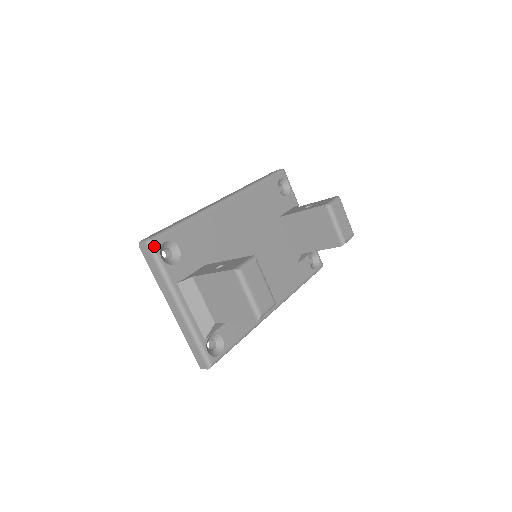
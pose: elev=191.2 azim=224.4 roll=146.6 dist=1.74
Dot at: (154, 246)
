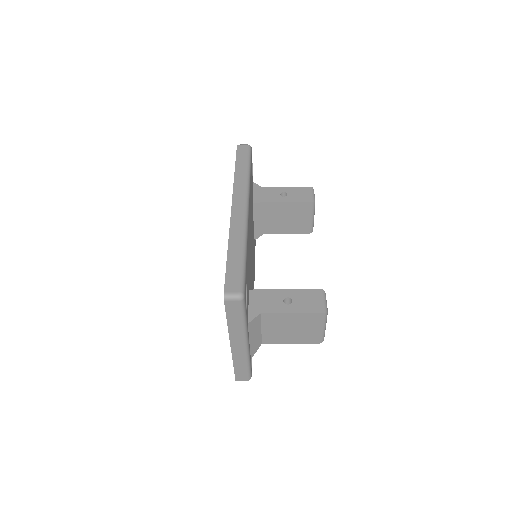
Dot at: (245, 299)
